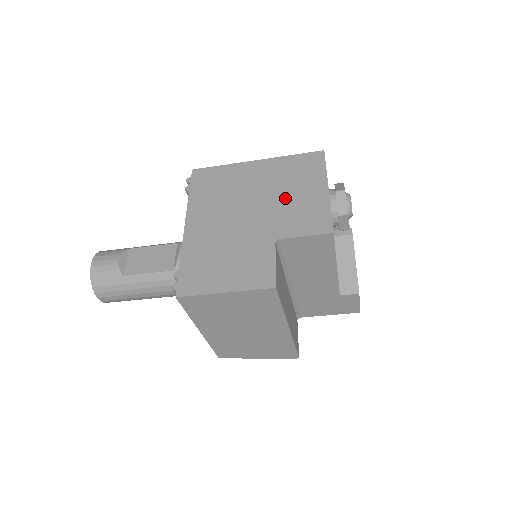
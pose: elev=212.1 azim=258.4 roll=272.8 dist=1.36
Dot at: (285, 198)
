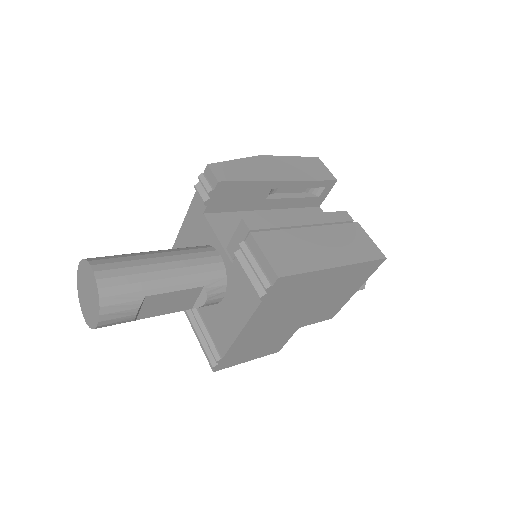
Dot at: (328, 300)
